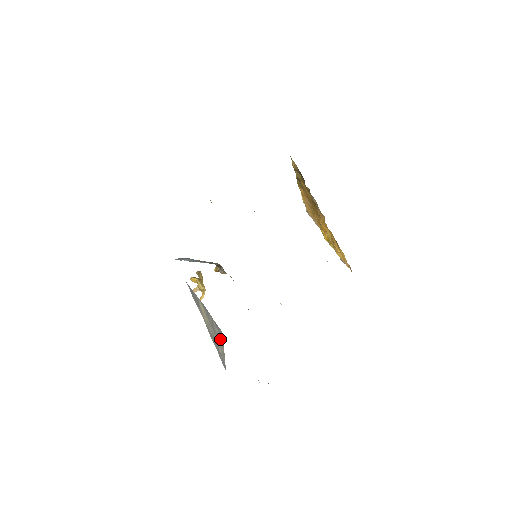
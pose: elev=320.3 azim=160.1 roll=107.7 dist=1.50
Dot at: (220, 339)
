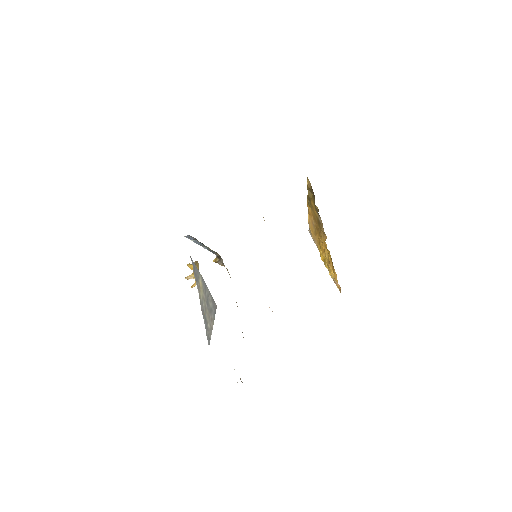
Dot at: (212, 313)
